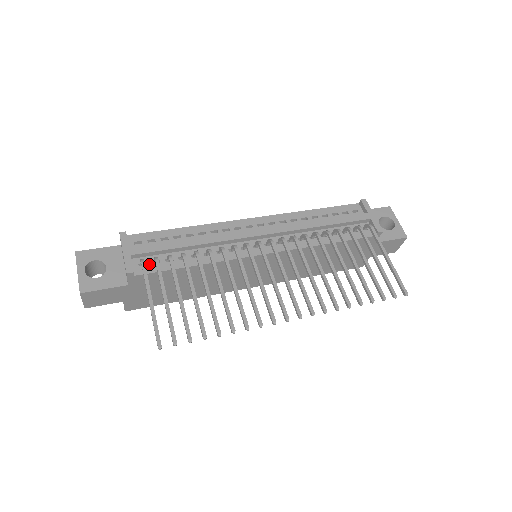
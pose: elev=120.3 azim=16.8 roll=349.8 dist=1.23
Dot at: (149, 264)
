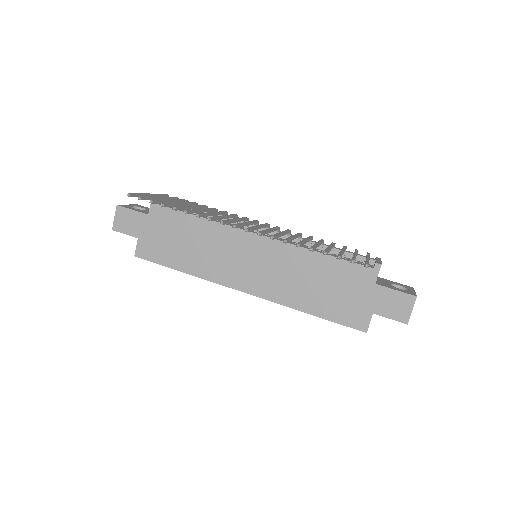
Dot at: (171, 207)
